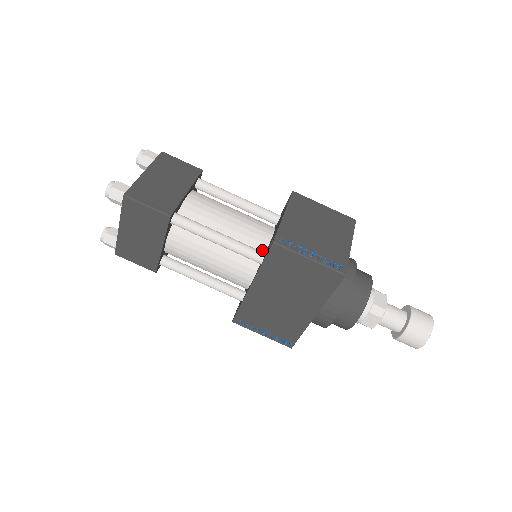
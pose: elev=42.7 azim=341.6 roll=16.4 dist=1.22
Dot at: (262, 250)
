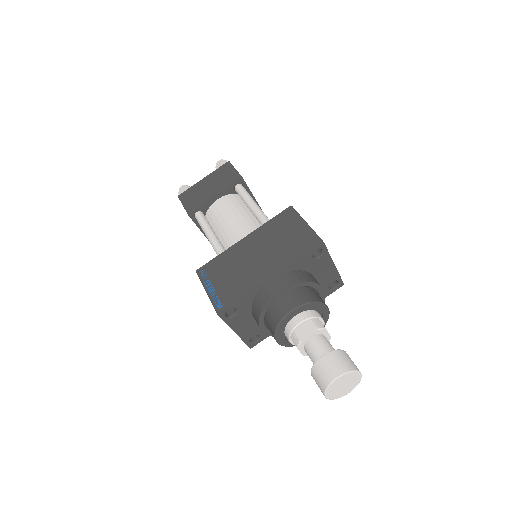
Dot at: occluded
